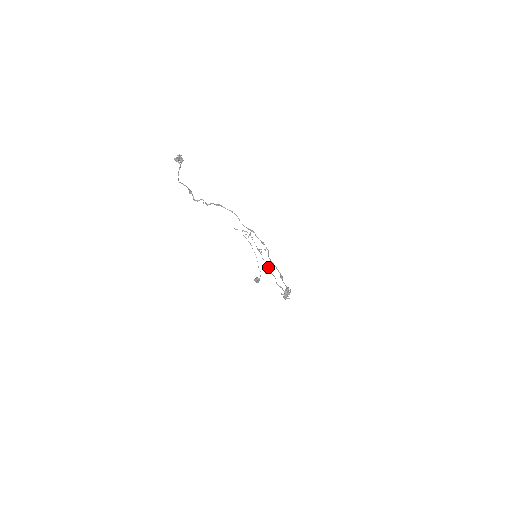
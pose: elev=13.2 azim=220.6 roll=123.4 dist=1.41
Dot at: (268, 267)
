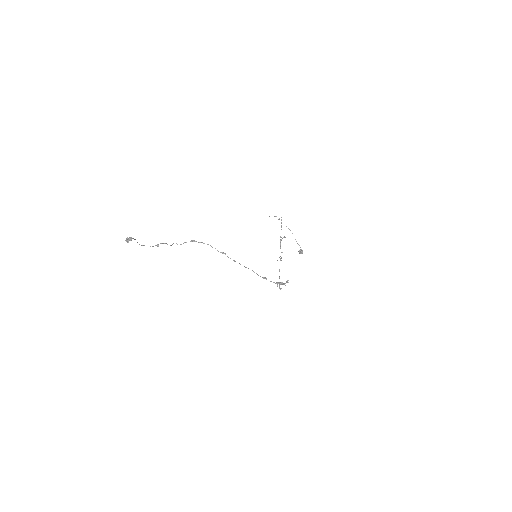
Dot at: (280, 256)
